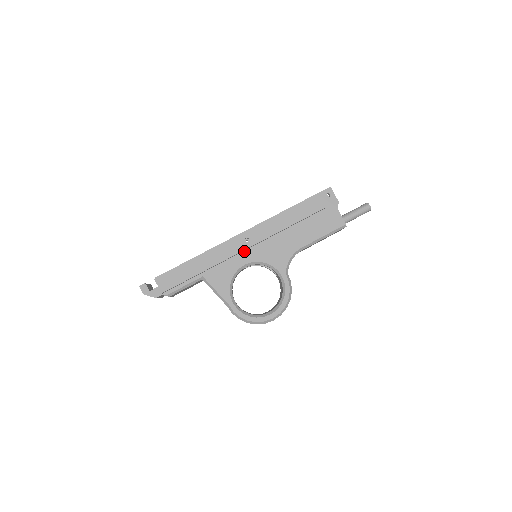
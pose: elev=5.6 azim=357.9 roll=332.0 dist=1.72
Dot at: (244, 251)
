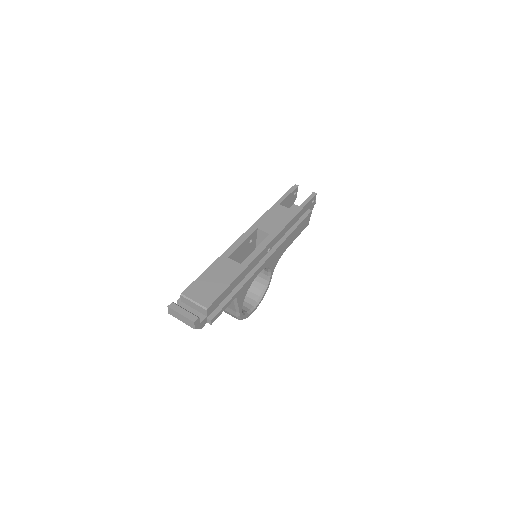
Dot at: occluded
